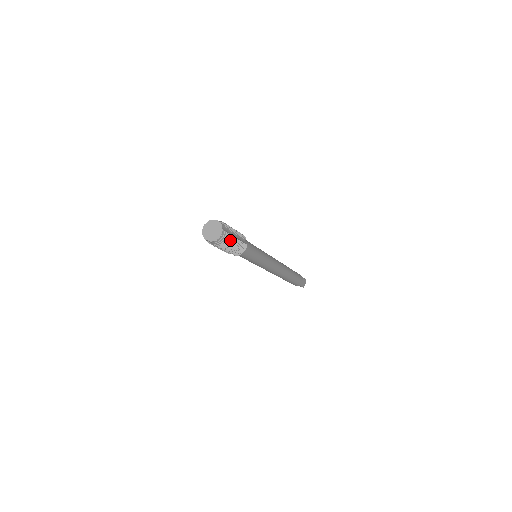
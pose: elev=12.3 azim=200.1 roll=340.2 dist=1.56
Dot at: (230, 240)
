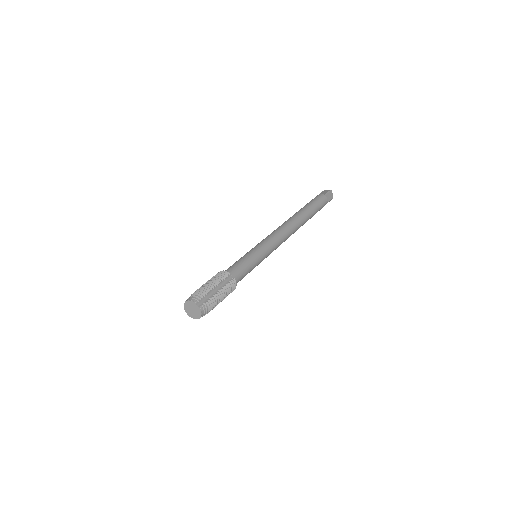
Dot at: (213, 301)
